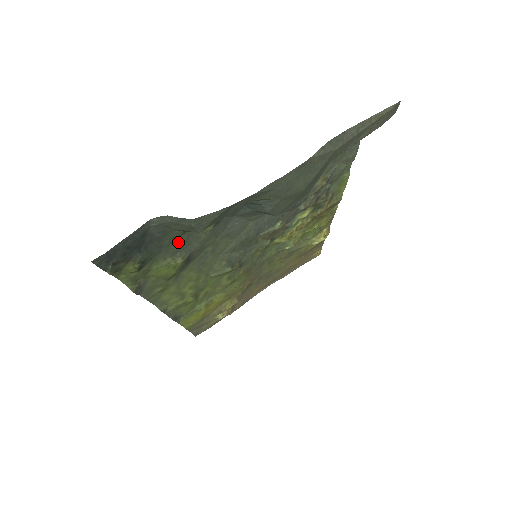
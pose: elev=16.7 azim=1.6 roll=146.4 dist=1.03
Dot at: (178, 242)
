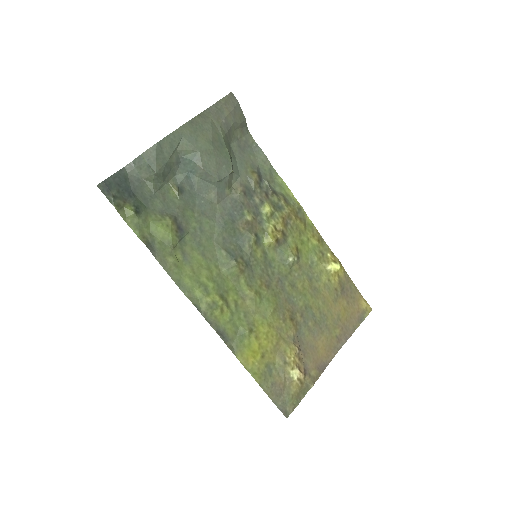
Dot at: (158, 200)
